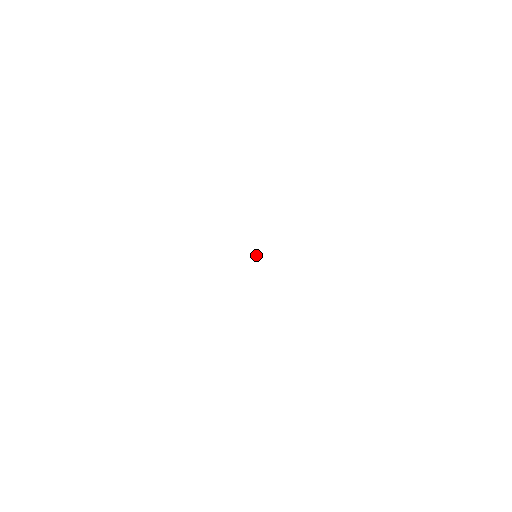
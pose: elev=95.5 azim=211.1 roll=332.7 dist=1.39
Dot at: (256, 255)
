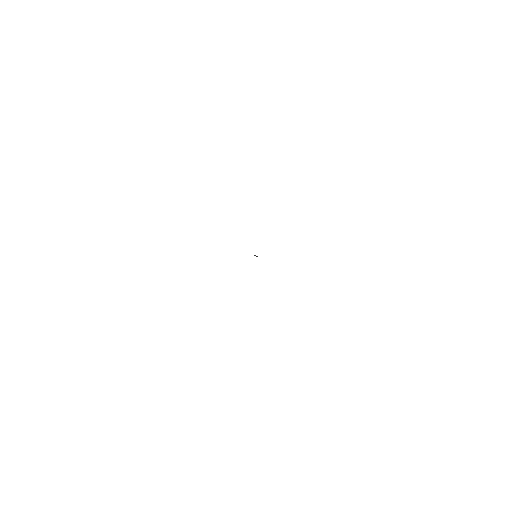
Dot at: (256, 256)
